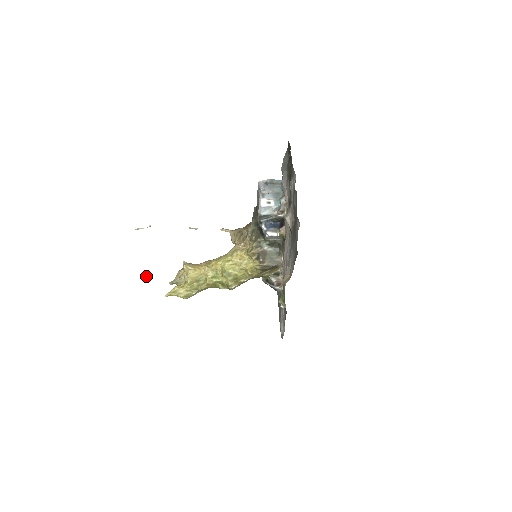
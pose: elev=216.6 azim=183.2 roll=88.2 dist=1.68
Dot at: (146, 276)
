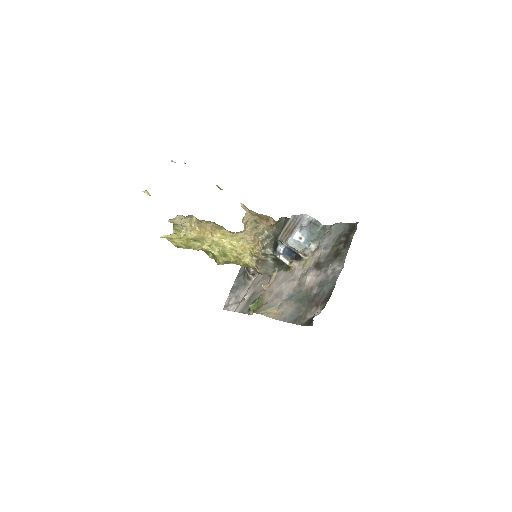
Dot at: (149, 195)
